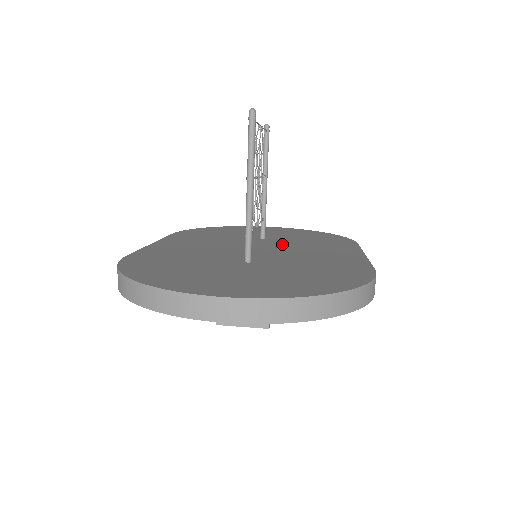
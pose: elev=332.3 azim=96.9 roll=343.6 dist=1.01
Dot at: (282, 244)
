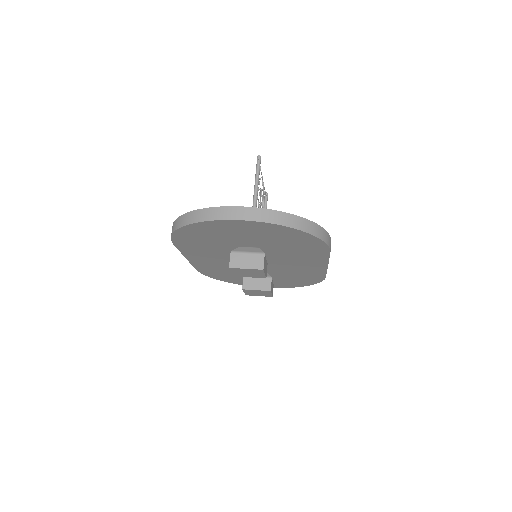
Dot at: occluded
